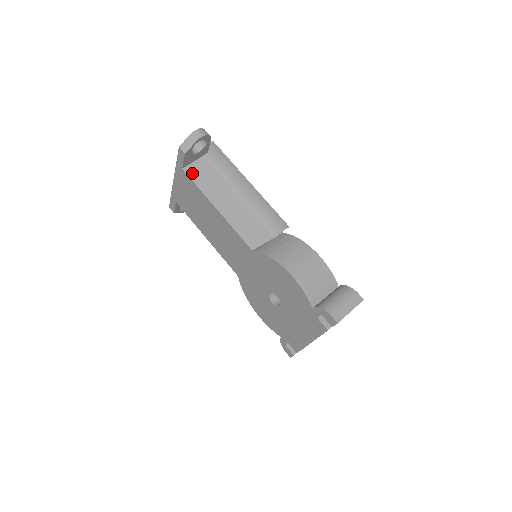
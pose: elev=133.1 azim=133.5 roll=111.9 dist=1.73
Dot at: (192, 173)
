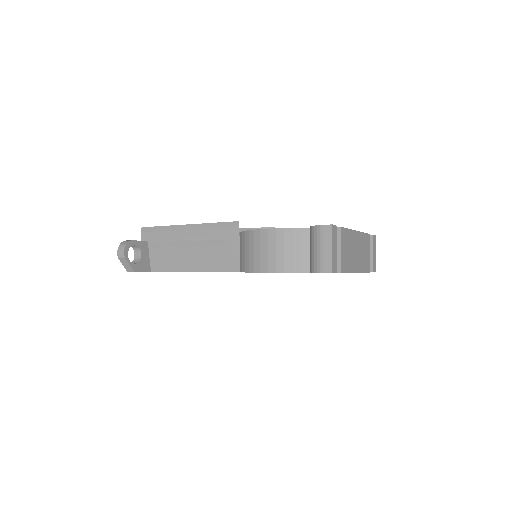
Dot at: (157, 267)
